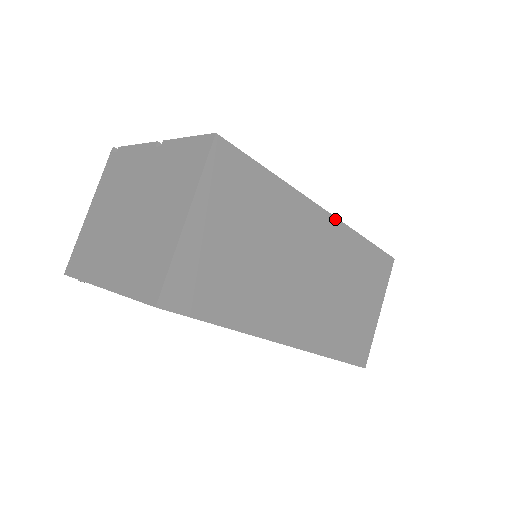
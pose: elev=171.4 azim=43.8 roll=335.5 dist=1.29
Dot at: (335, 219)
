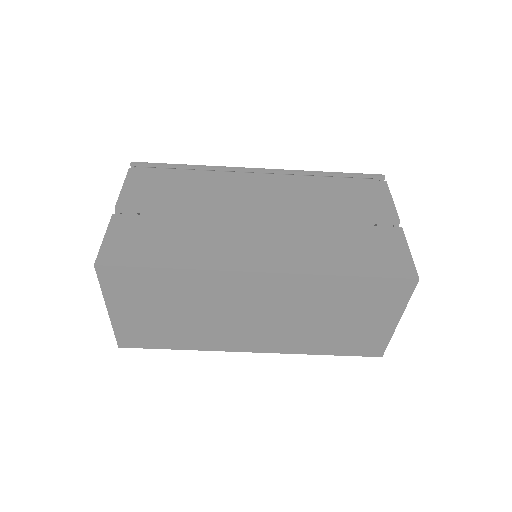
Dot at: (277, 274)
